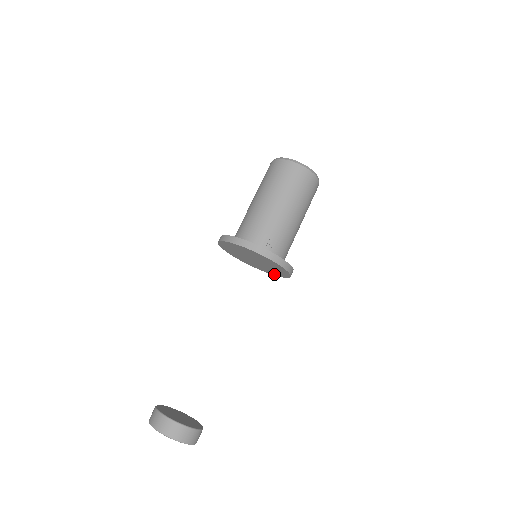
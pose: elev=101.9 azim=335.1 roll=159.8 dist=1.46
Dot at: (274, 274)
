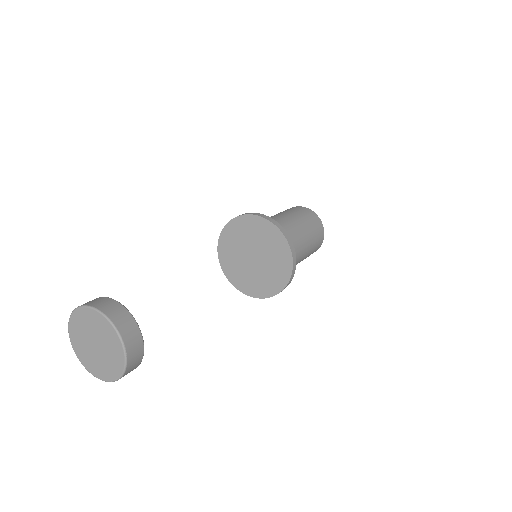
Dot at: (246, 291)
